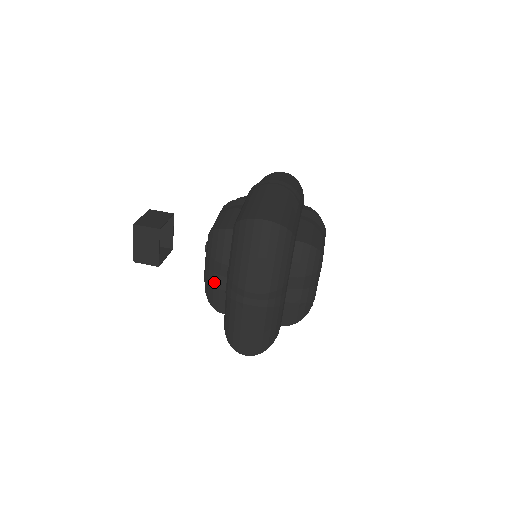
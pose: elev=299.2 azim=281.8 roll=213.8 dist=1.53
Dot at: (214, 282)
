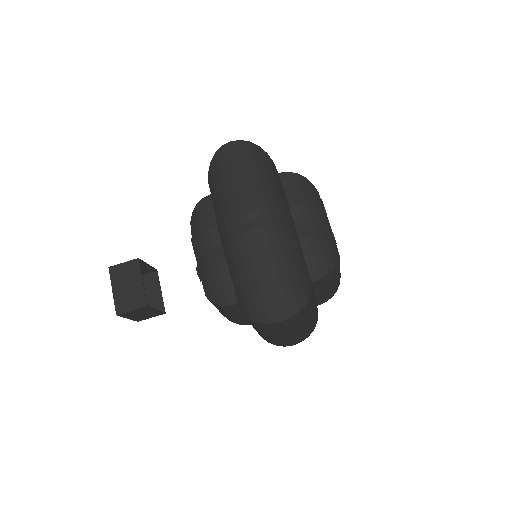
Dot at: (238, 323)
